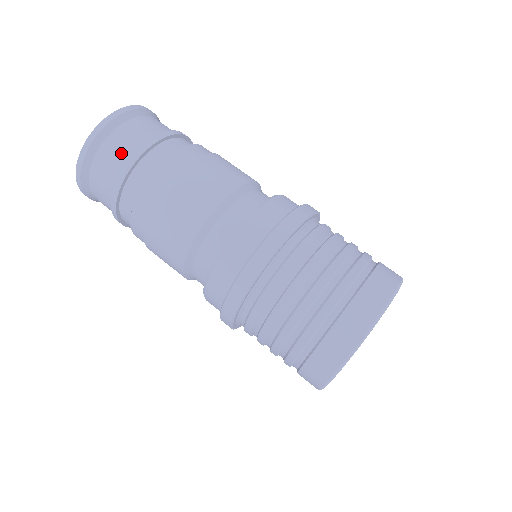
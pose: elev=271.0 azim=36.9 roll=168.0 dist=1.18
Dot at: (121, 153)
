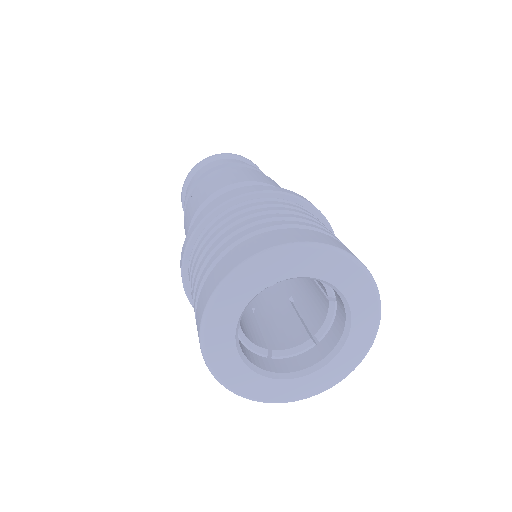
Dot at: occluded
